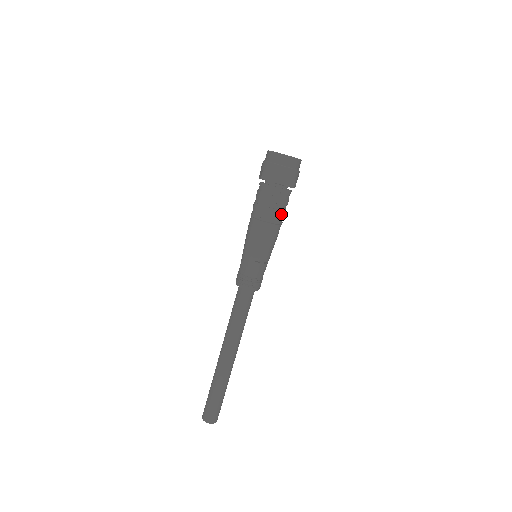
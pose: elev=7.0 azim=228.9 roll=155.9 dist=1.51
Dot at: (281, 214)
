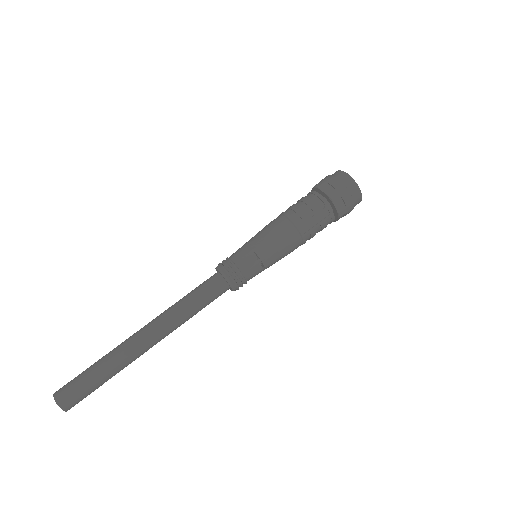
Dot at: (311, 228)
